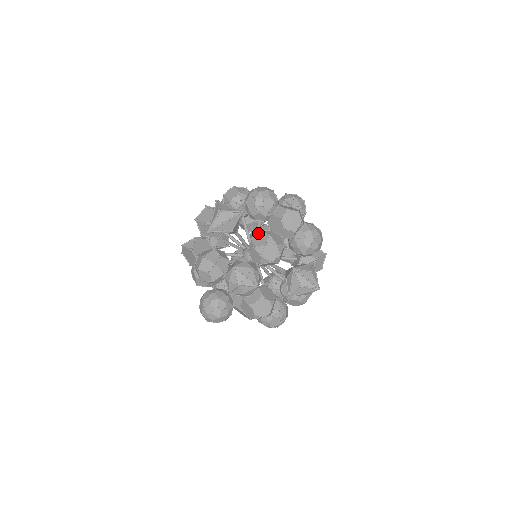
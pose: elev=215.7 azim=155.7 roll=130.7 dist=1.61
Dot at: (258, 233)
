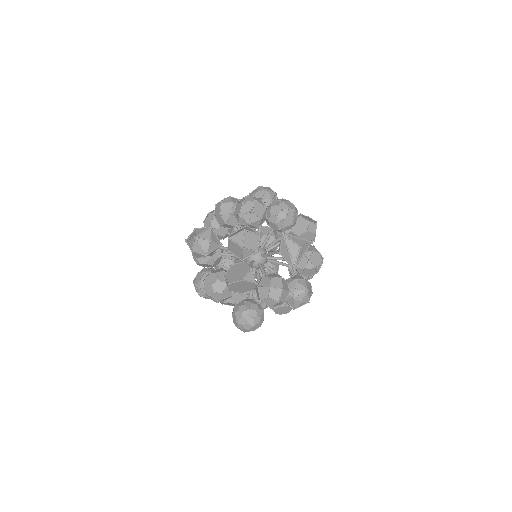
Dot at: (312, 254)
